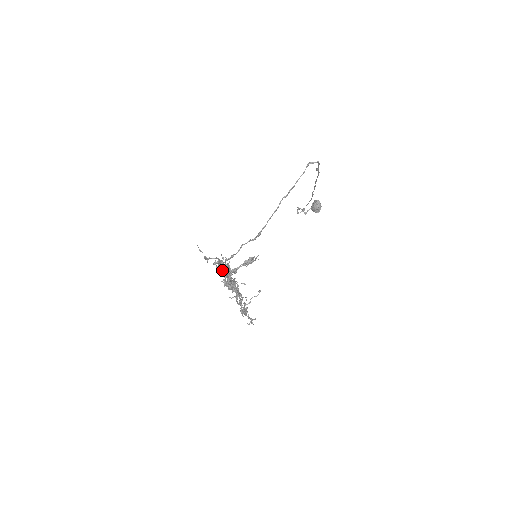
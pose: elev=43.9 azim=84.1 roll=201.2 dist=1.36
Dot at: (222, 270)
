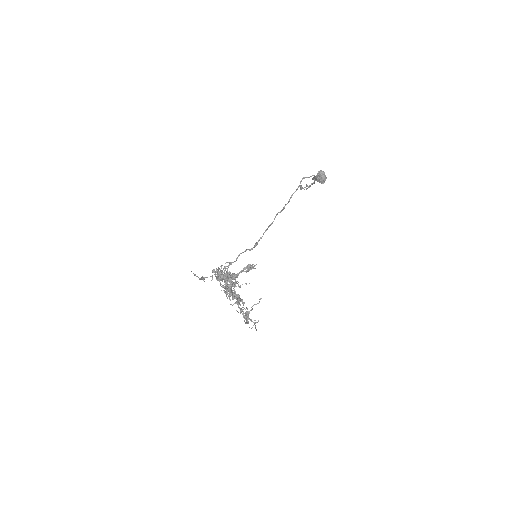
Dot at: (221, 280)
